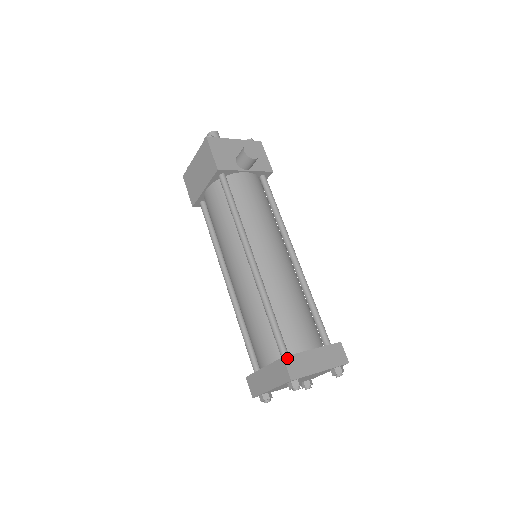
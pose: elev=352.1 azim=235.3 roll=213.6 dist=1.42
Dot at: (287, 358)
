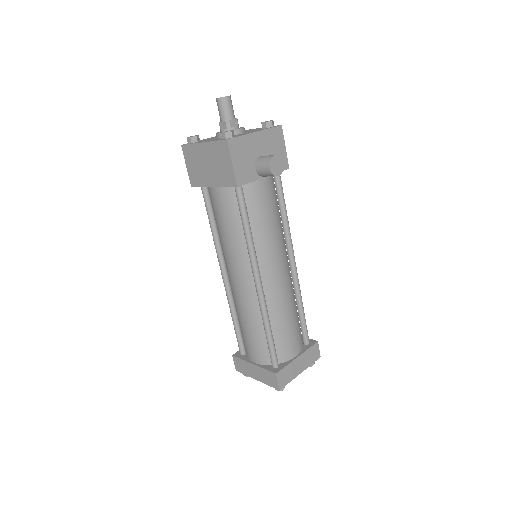
Dot at: (279, 373)
